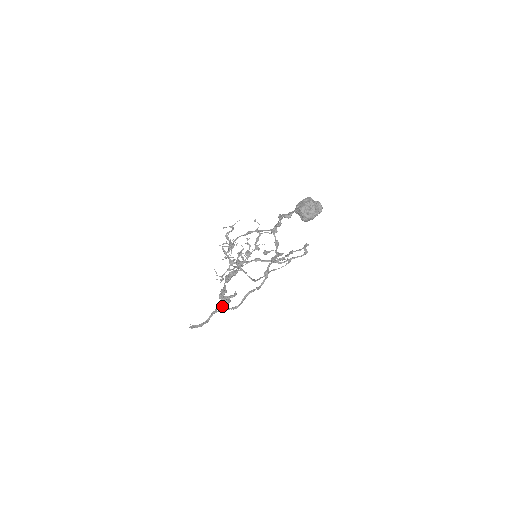
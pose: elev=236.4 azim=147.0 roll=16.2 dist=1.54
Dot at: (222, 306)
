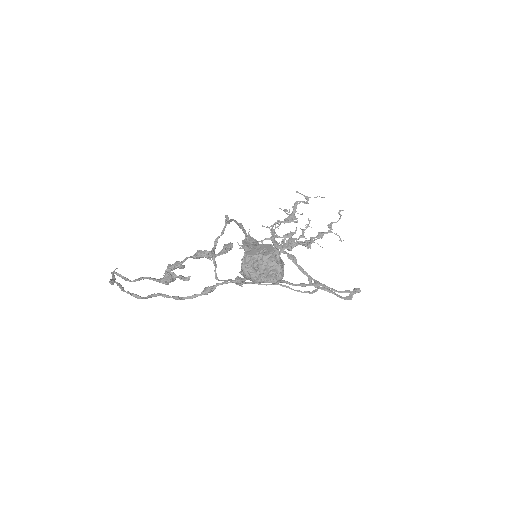
Dot at: (157, 279)
